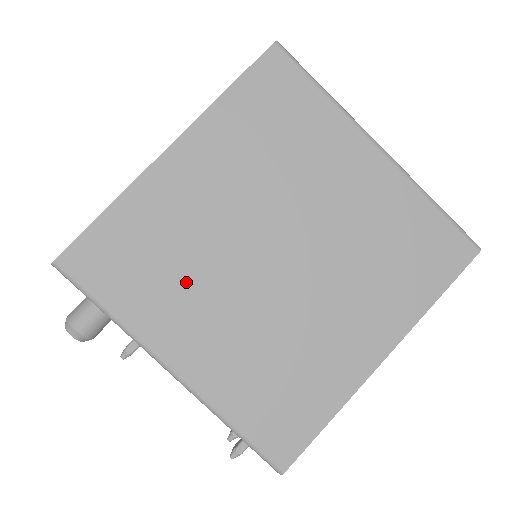
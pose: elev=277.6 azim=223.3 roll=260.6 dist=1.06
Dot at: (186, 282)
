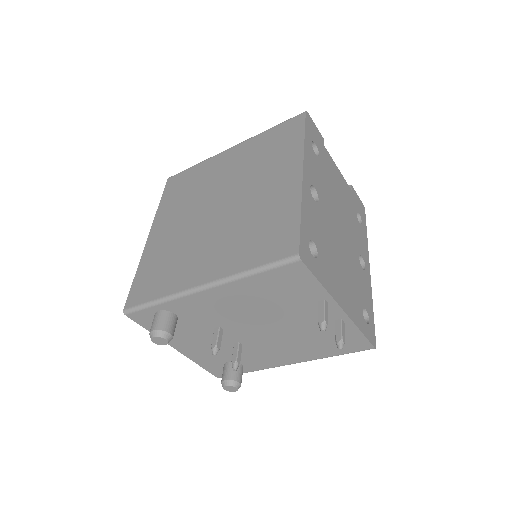
Dot at: (184, 256)
